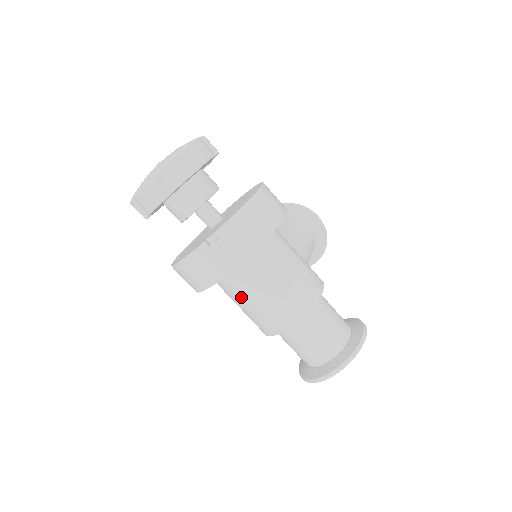
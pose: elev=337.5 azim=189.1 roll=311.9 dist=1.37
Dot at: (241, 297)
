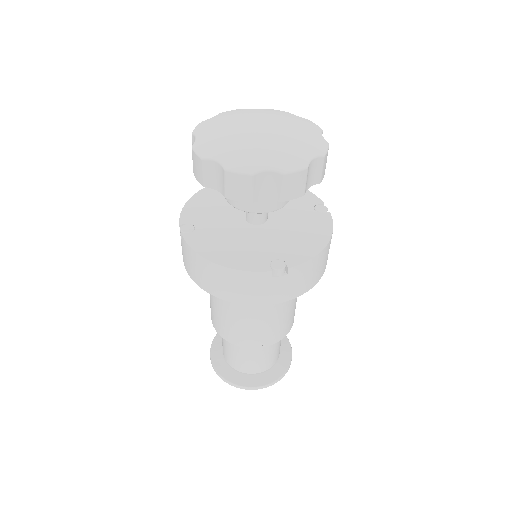
Dot at: (237, 308)
